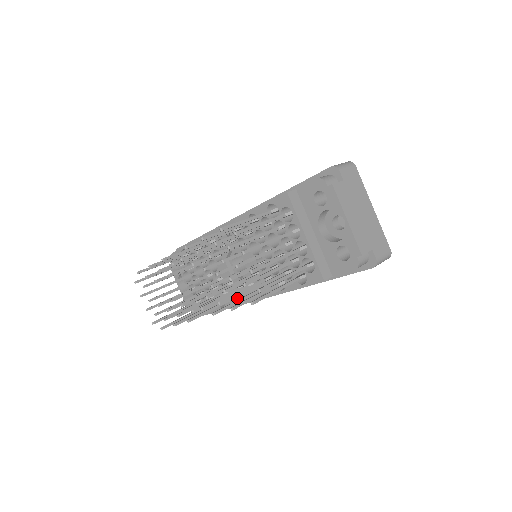
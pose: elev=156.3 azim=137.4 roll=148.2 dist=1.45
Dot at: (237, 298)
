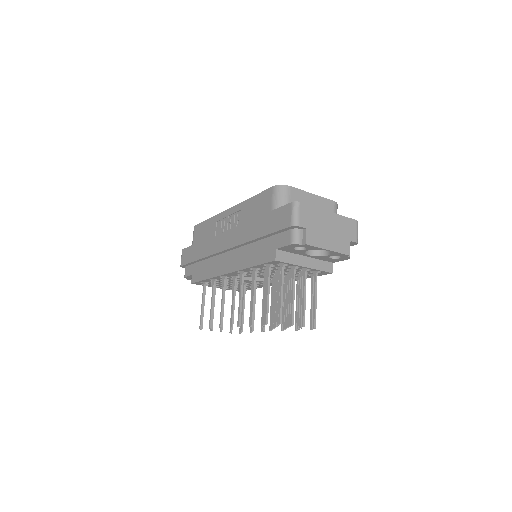
Dot at: occluded
